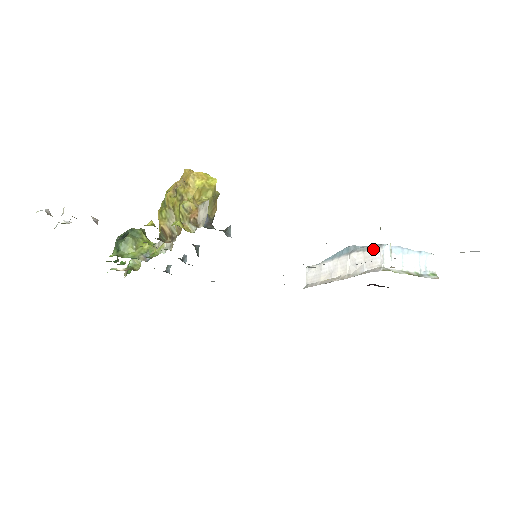
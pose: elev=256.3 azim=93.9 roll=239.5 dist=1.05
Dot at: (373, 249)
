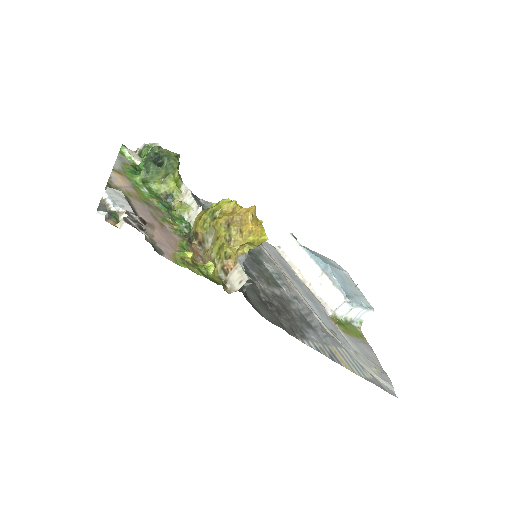
Dot at: (339, 293)
